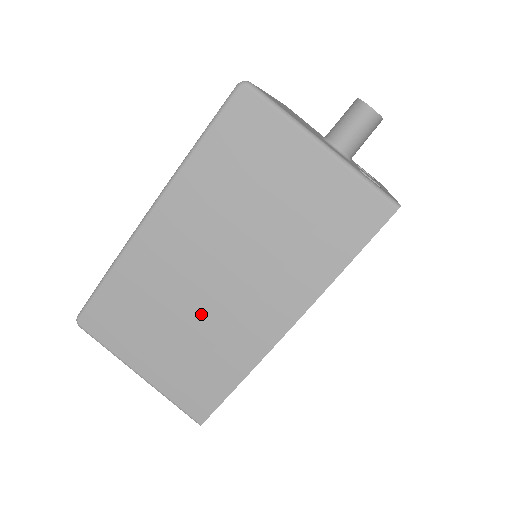
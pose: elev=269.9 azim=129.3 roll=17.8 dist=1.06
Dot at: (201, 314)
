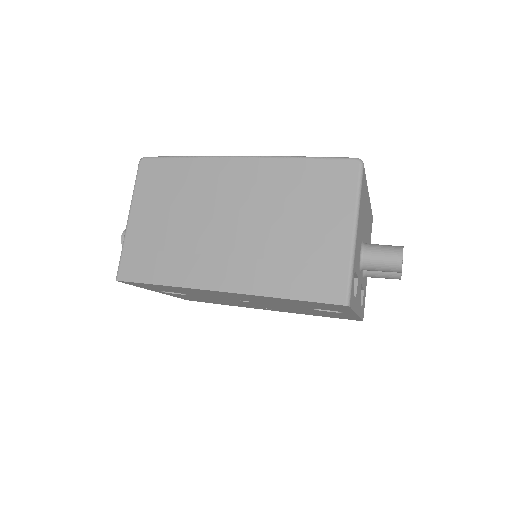
Dot at: (196, 229)
